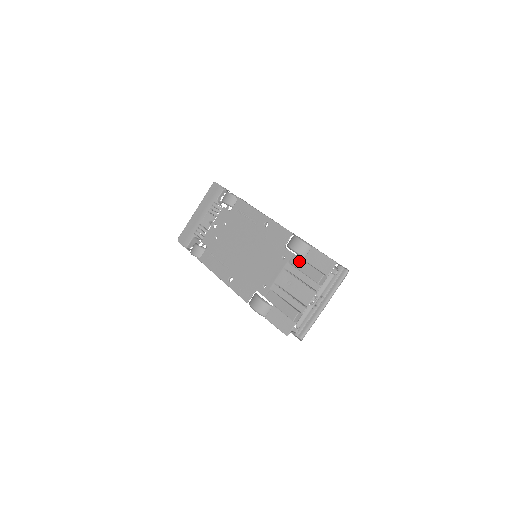
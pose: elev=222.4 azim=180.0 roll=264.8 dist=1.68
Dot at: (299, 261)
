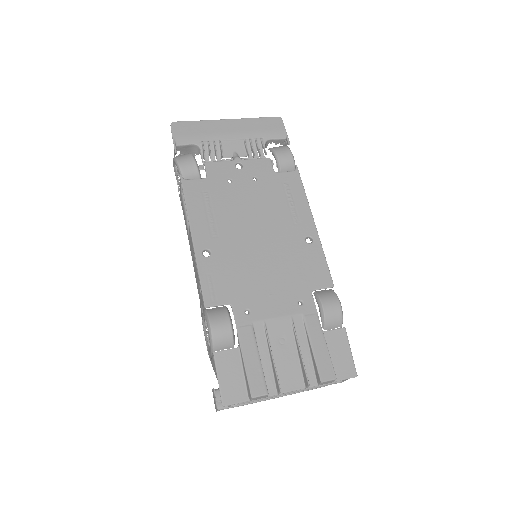
Dot at: (318, 329)
